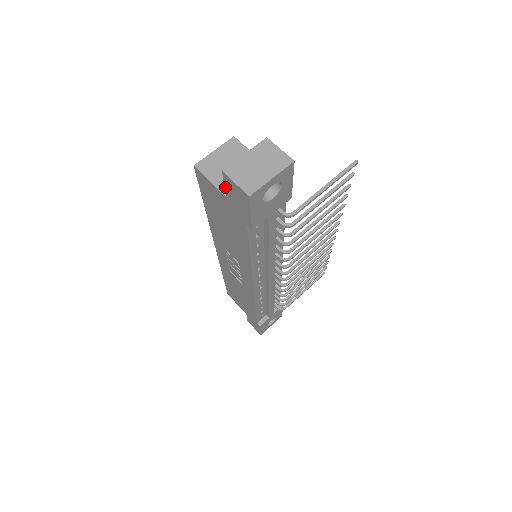
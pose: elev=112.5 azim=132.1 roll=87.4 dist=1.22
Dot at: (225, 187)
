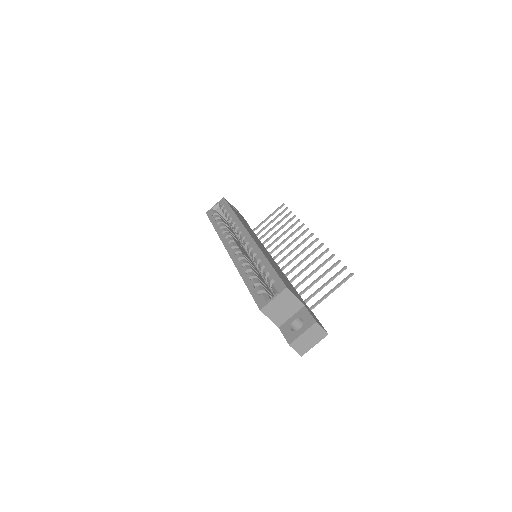
Dot at: (283, 335)
